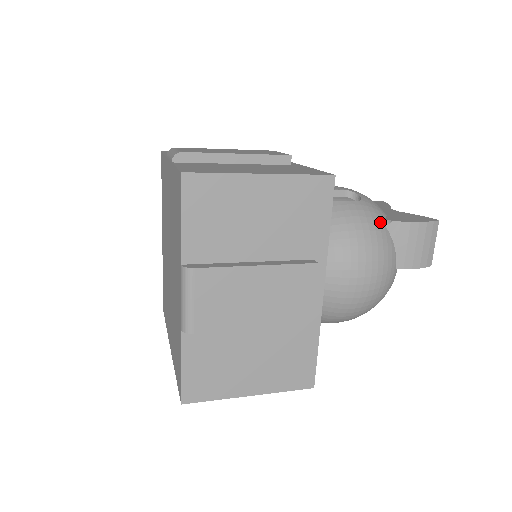
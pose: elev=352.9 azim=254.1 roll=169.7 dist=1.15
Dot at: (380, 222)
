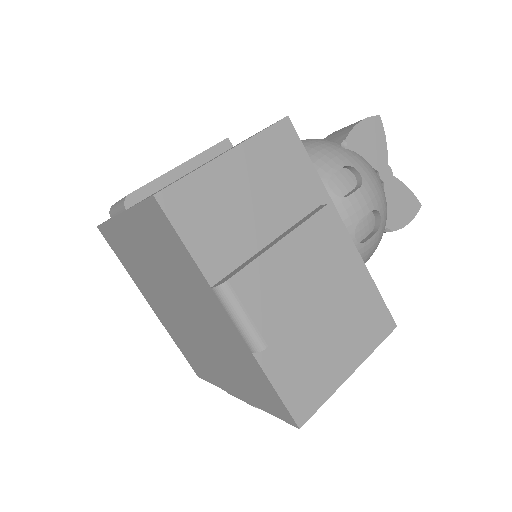
Dot at: occluded
